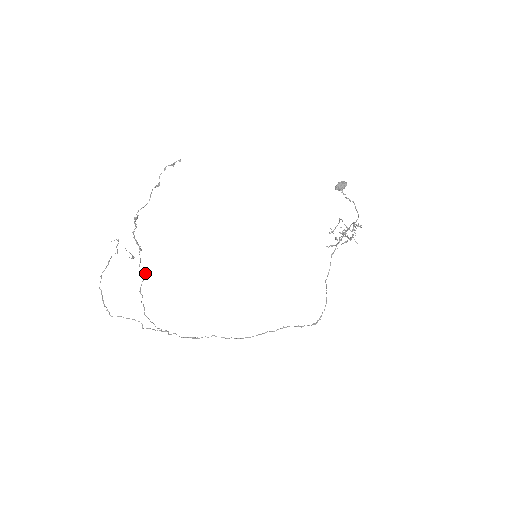
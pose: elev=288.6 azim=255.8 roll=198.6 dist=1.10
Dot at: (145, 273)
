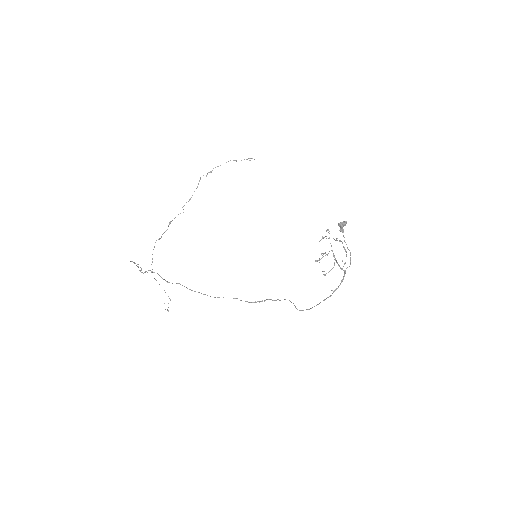
Dot at: occluded
